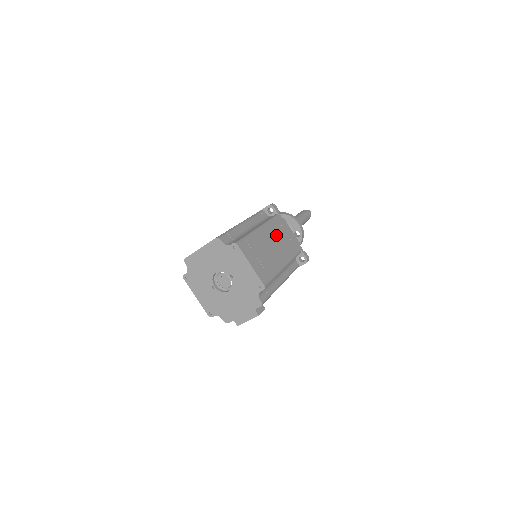
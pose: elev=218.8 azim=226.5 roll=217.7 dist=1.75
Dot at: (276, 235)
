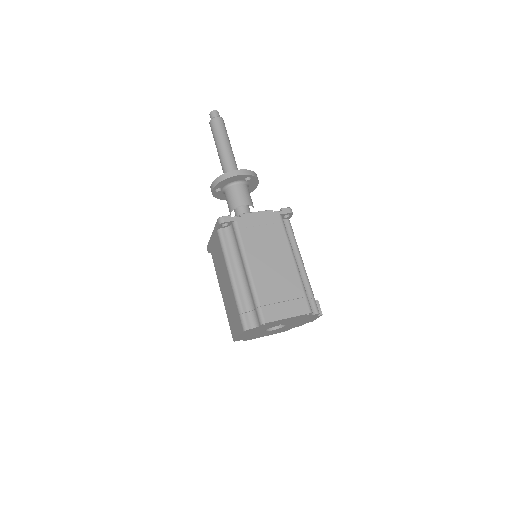
Dot at: (259, 247)
